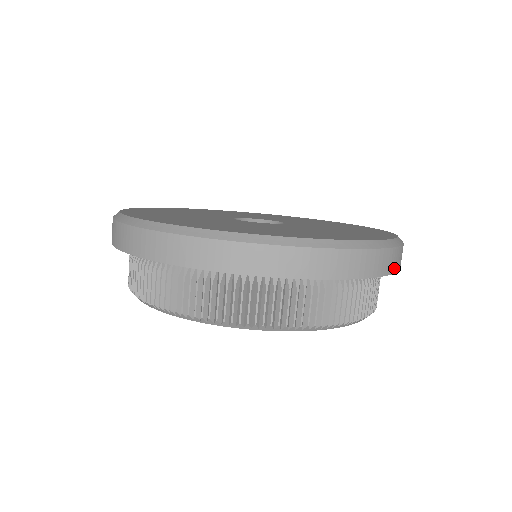
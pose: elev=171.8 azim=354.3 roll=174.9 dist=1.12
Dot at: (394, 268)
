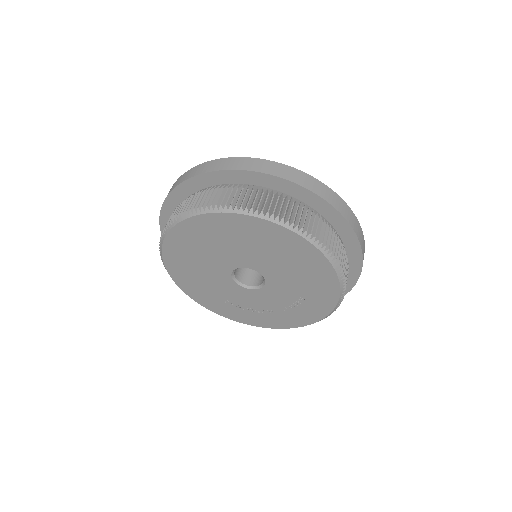
Dot at: (331, 202)
